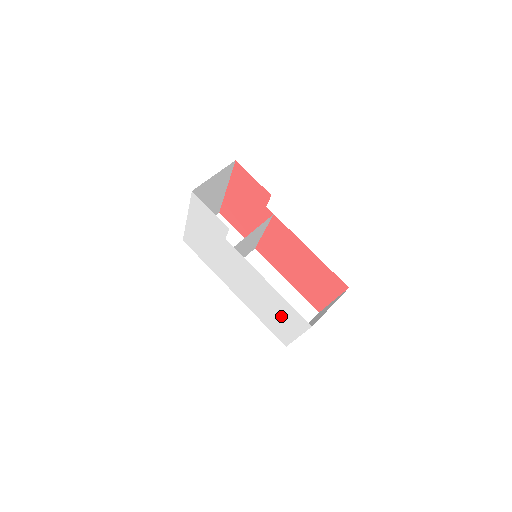
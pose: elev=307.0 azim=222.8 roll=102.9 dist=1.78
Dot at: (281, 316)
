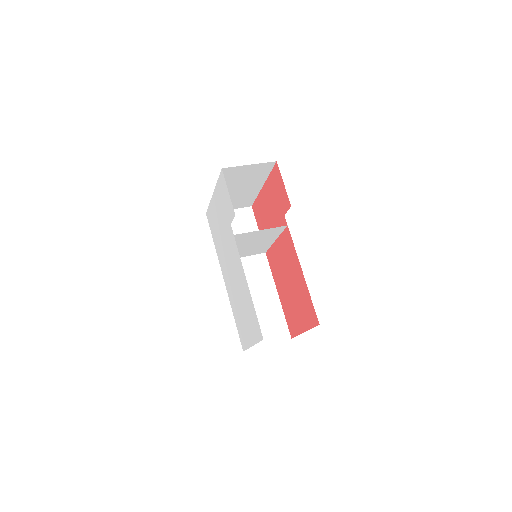
Dot at: (247, 318)
